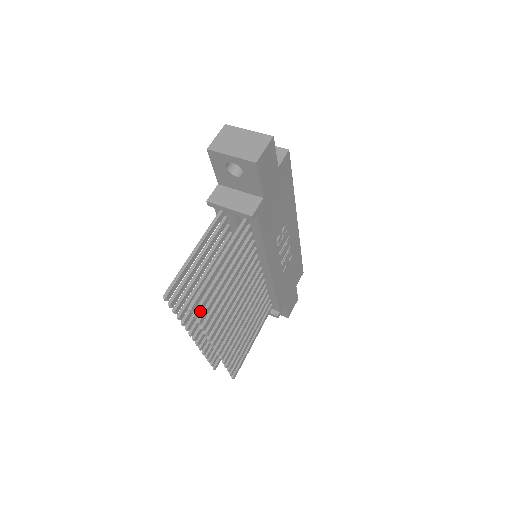
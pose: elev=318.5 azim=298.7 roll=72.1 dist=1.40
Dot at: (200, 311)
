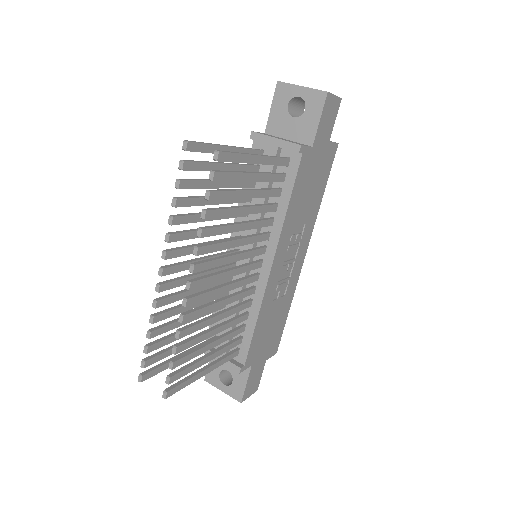
Dot at: (218, 177)
